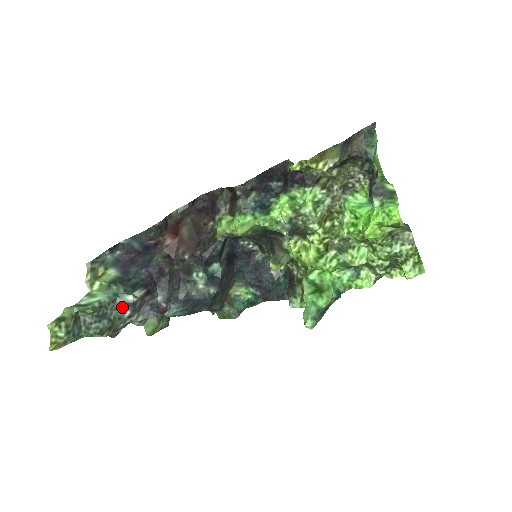
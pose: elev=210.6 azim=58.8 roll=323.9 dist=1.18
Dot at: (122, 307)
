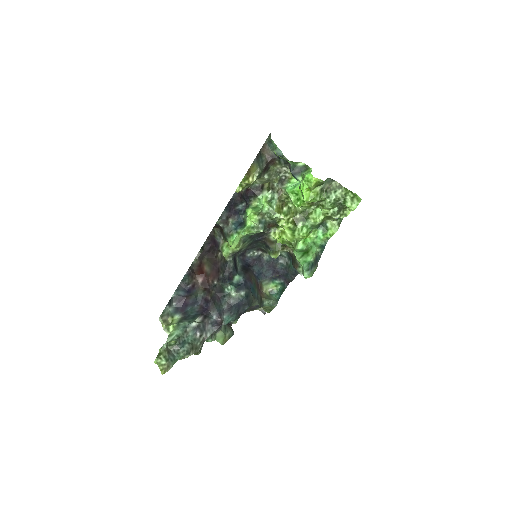
Dot at: (192, 332)
